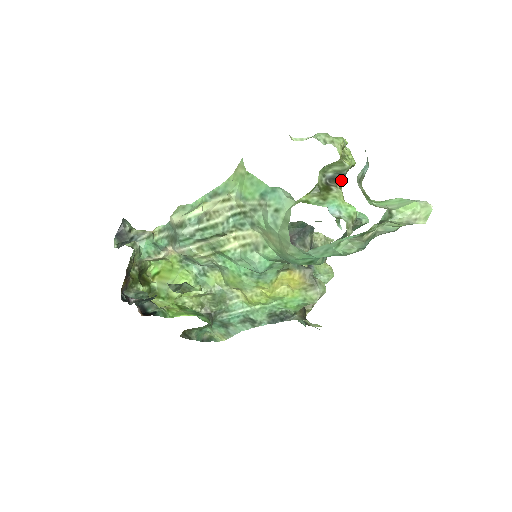
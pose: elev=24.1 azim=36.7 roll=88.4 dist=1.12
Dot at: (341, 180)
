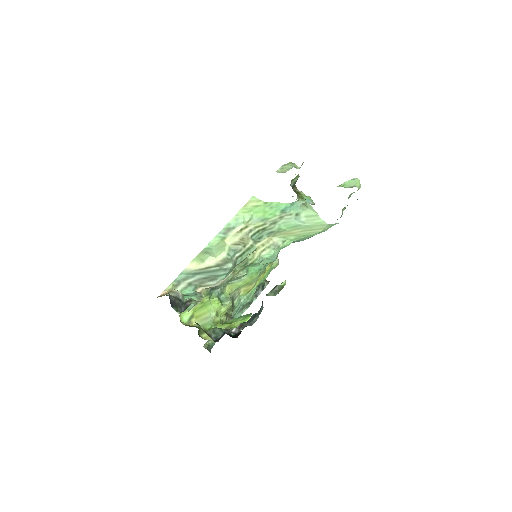
Dot at: (295, 186)
